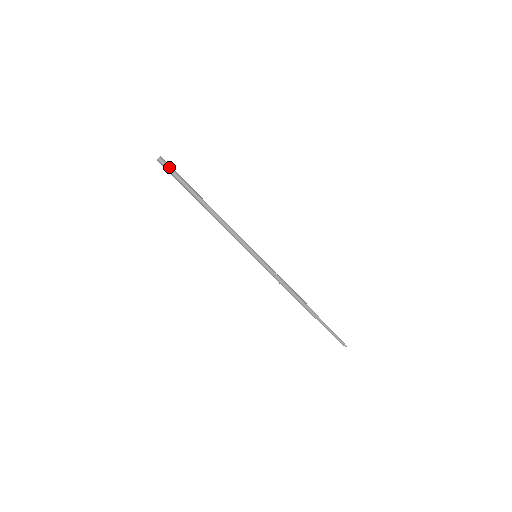
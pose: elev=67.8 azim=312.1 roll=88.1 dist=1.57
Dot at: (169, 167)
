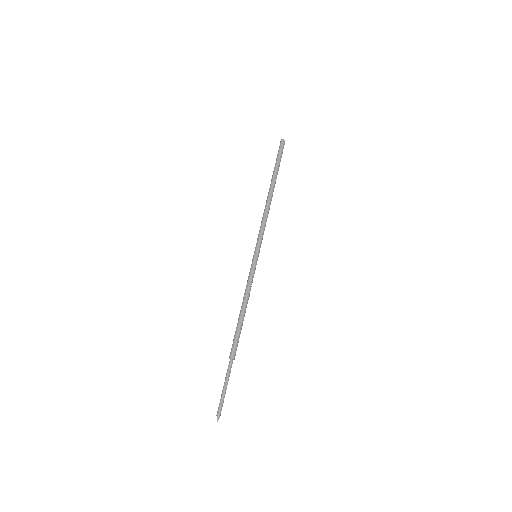
Dot at: (282, 149)
